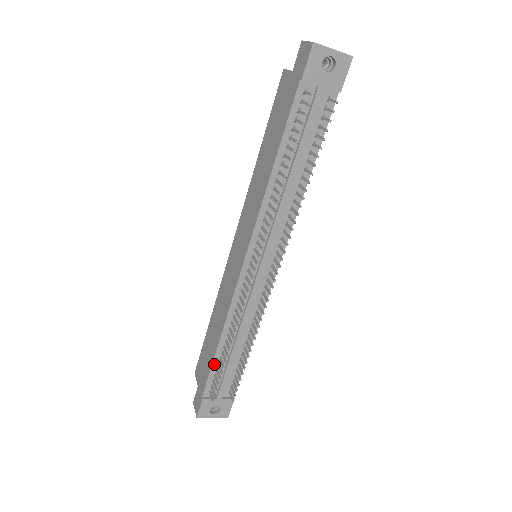
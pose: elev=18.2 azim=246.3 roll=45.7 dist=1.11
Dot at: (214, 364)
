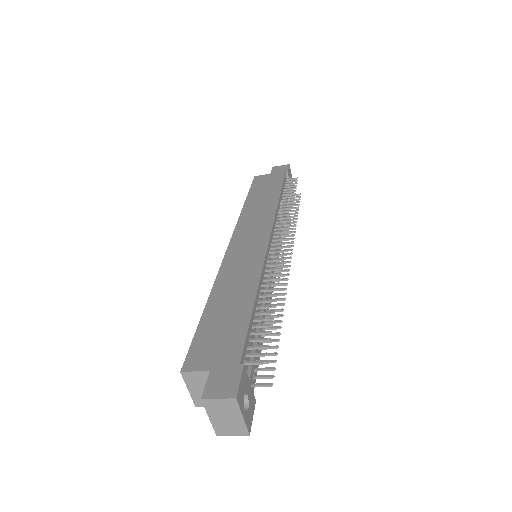
Dot at: (250, 323)
